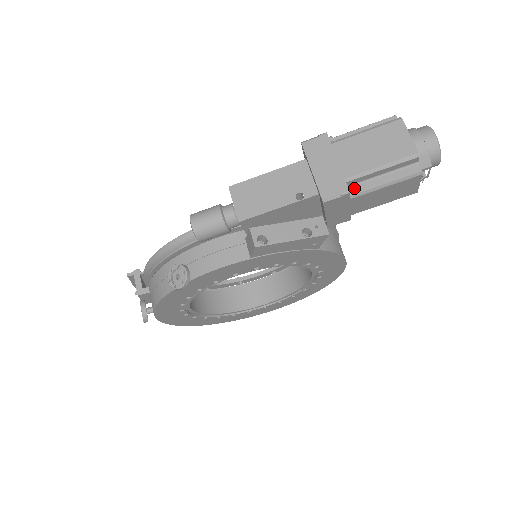
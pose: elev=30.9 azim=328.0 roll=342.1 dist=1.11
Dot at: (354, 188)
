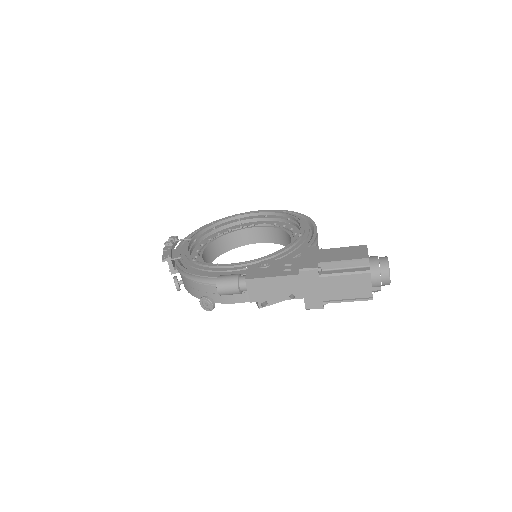
Dot at: occluded
